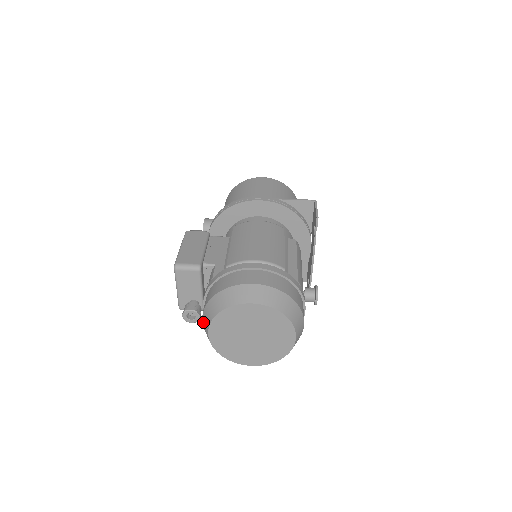
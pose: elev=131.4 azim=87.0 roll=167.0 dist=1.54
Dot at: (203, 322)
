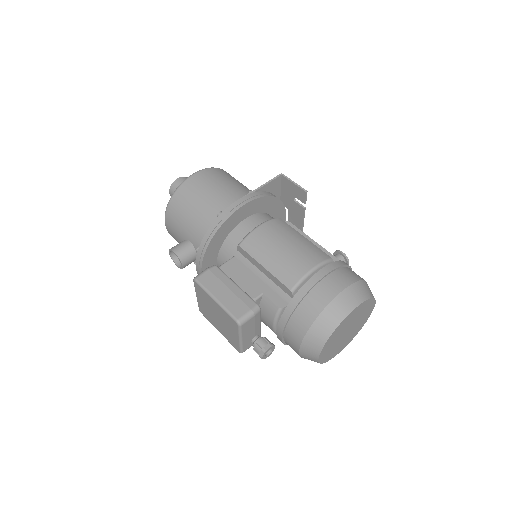
Dot at: (303, 351)
